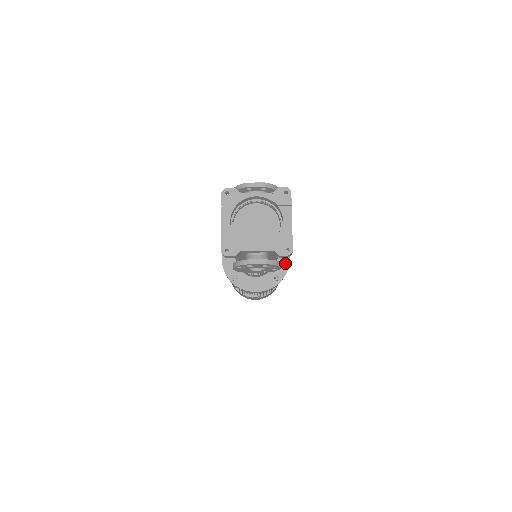
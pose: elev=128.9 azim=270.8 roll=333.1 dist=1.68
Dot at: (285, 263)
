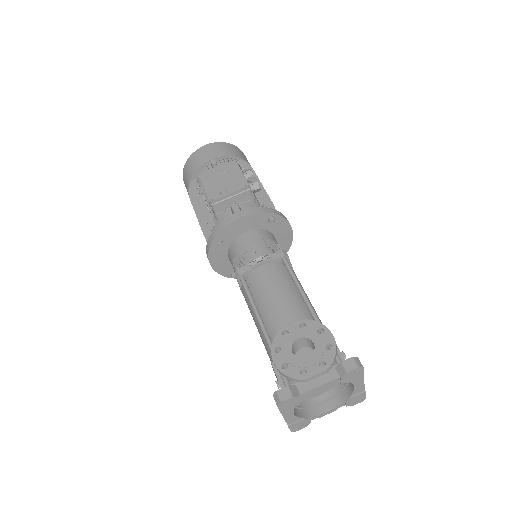
Dot at: (288, 237)
